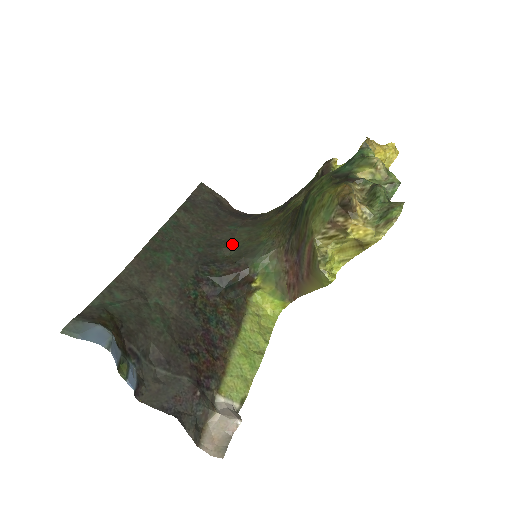
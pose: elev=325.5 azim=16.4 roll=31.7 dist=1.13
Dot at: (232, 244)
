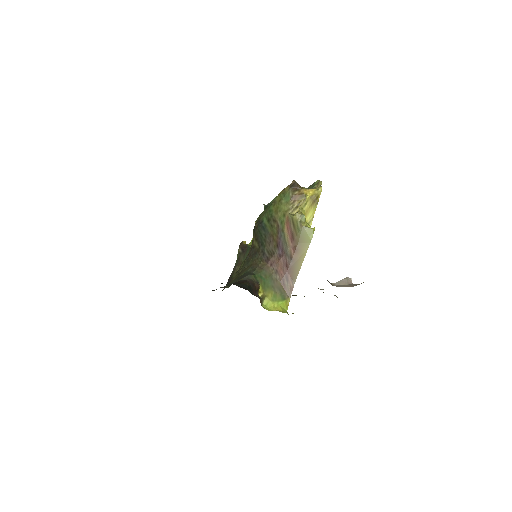
Dot at: occluded
